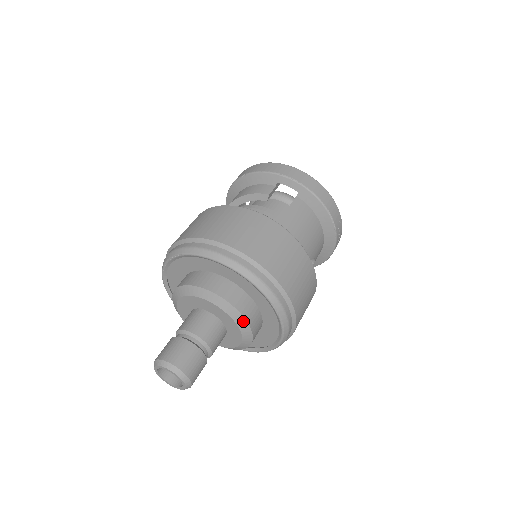
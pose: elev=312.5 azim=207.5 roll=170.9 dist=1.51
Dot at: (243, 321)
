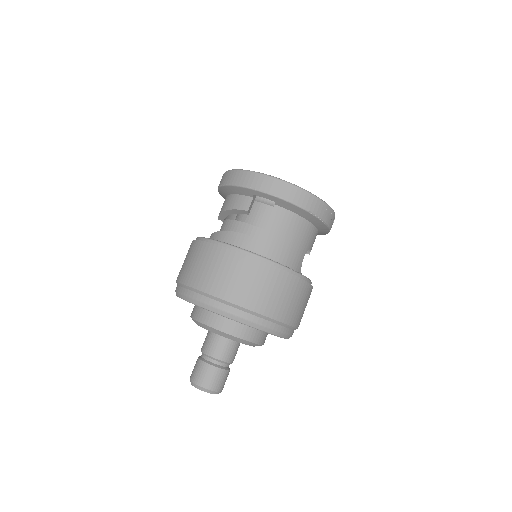
Dot at: (247, 342)
